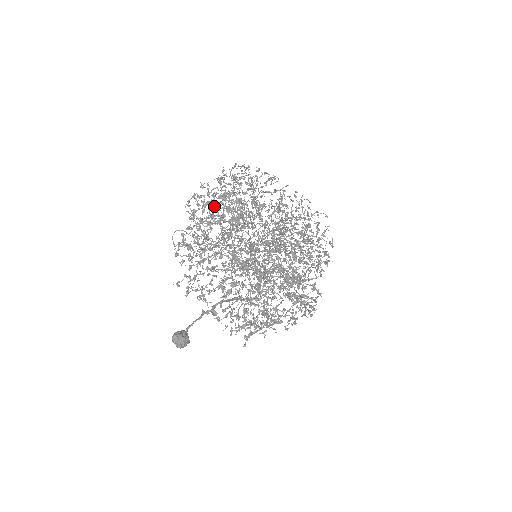
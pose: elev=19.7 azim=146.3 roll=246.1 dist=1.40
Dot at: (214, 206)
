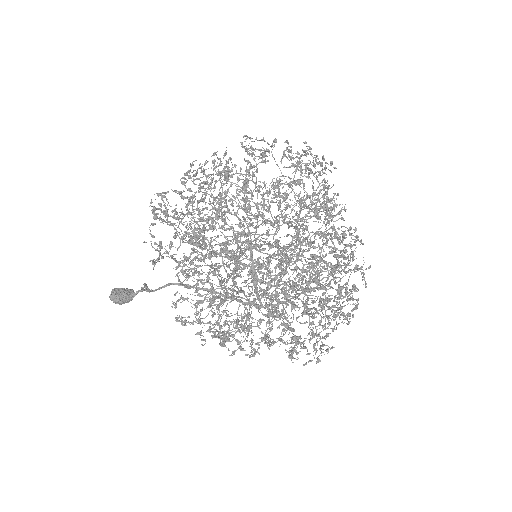
Dot at: (194, 180)
